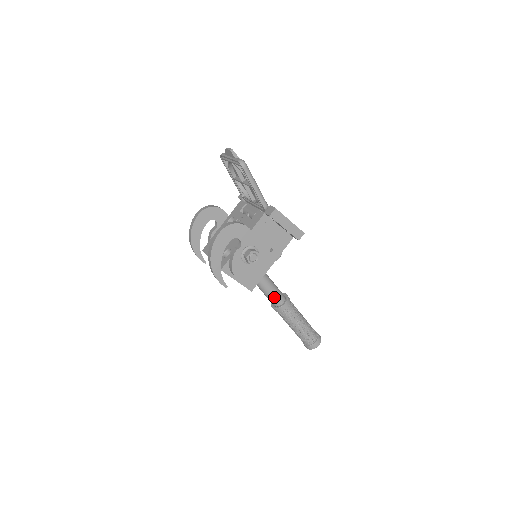
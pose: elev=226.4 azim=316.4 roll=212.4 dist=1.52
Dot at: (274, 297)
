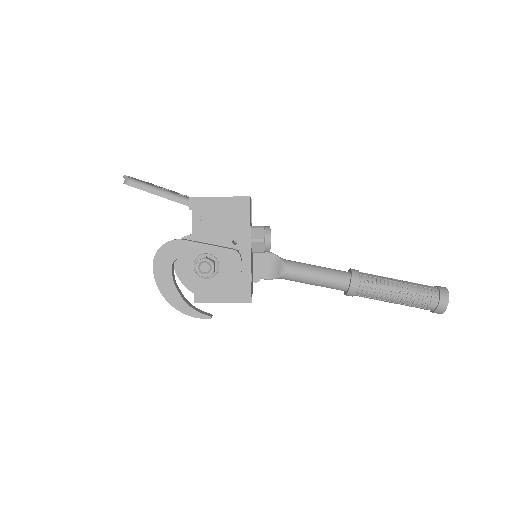
Dot at: (332, 283)
